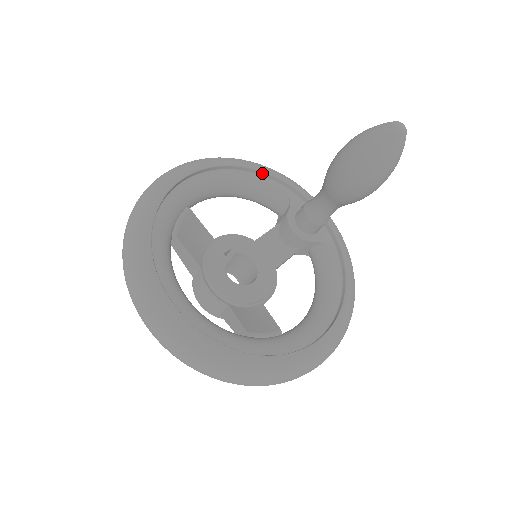
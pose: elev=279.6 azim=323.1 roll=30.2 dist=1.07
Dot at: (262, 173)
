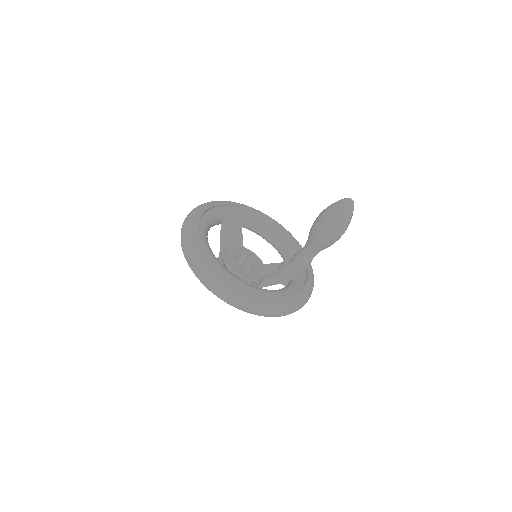
Dot at: (290, 237)
